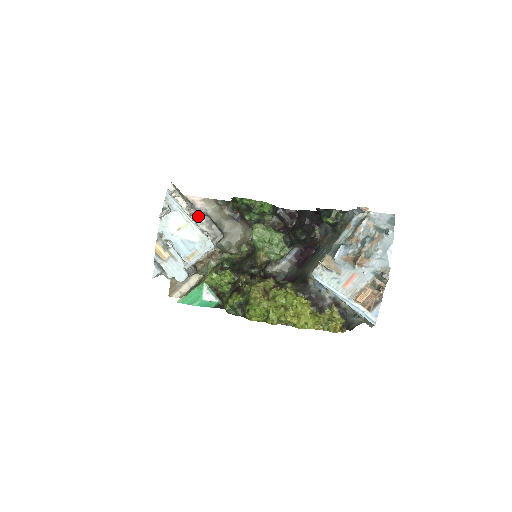
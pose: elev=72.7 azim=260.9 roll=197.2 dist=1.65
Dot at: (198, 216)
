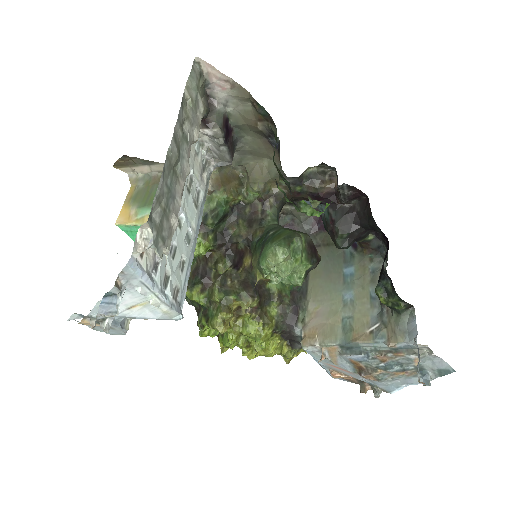
Dot at: (204, 117)
